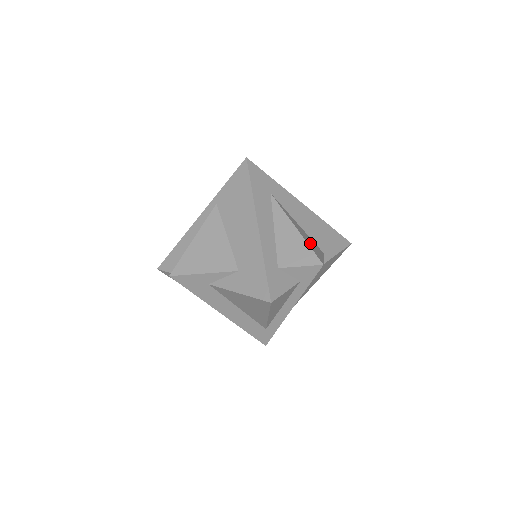
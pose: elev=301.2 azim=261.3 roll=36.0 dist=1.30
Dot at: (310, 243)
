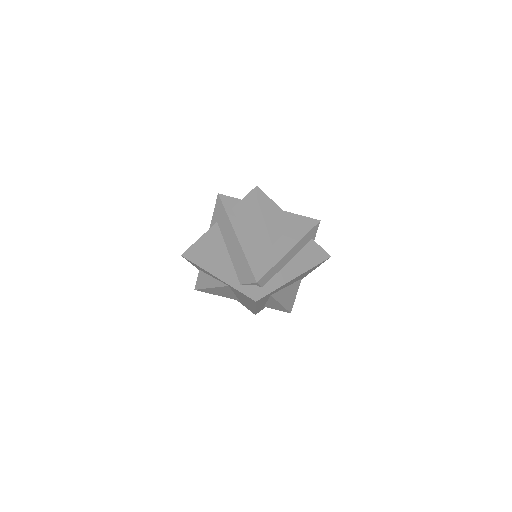
Dot at: (289, 299)
